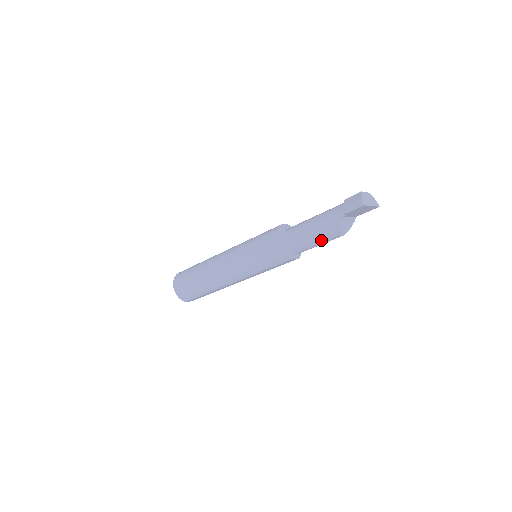
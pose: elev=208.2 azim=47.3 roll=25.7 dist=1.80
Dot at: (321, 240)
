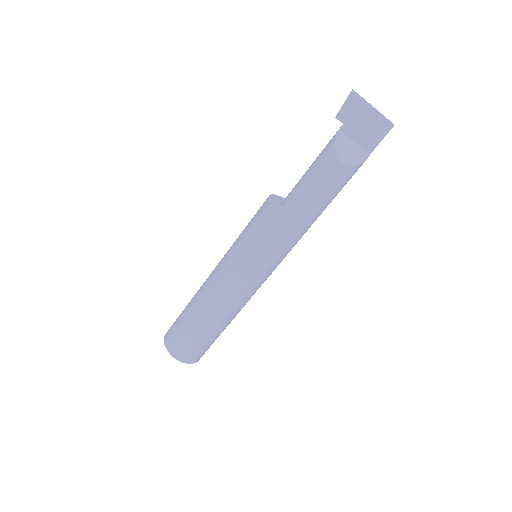
Dot at: (316, 176)
